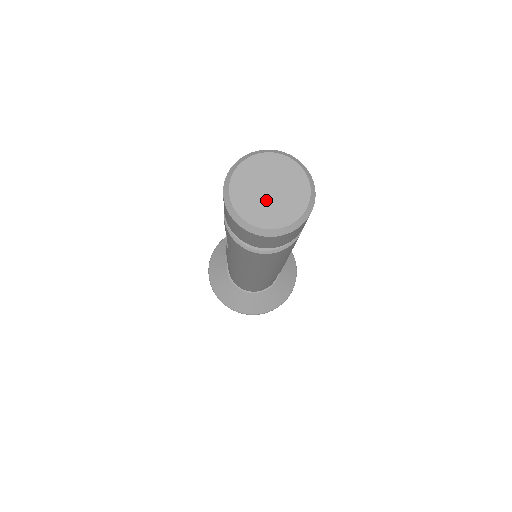
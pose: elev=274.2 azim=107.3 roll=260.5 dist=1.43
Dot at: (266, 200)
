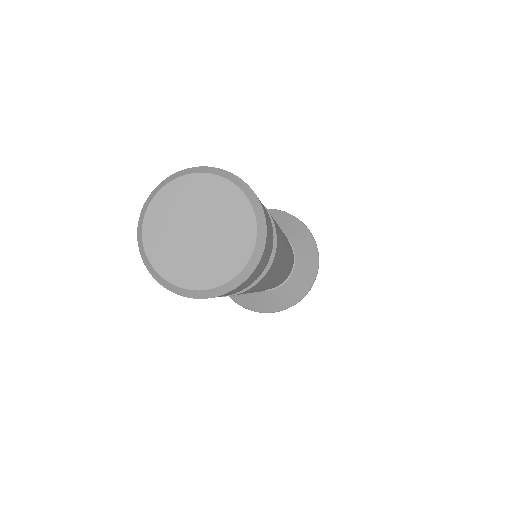
Dot at: (195, 247)
